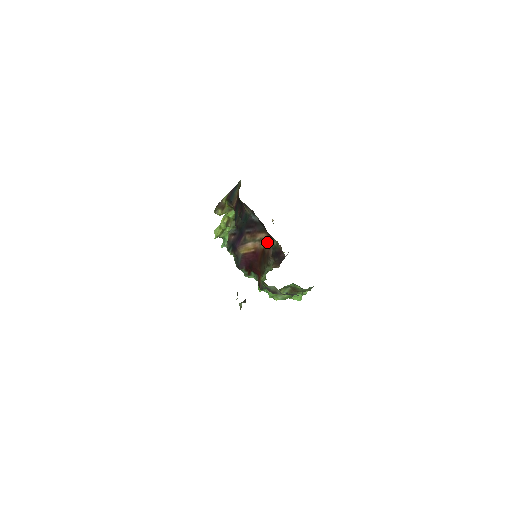
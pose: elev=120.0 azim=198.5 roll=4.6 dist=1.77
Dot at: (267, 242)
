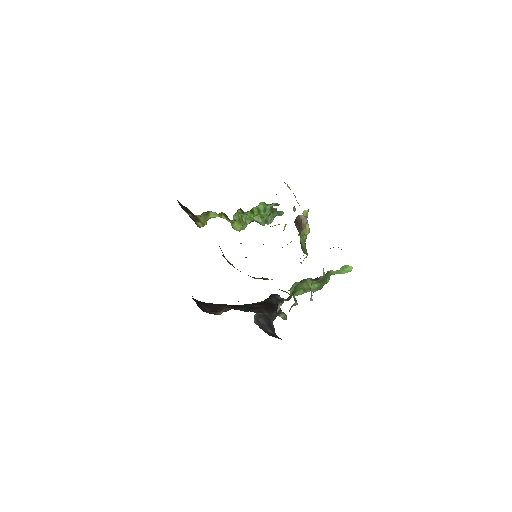
Dot at: occluded
